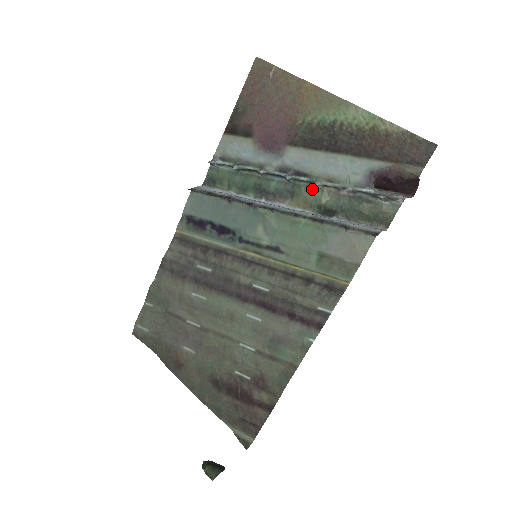
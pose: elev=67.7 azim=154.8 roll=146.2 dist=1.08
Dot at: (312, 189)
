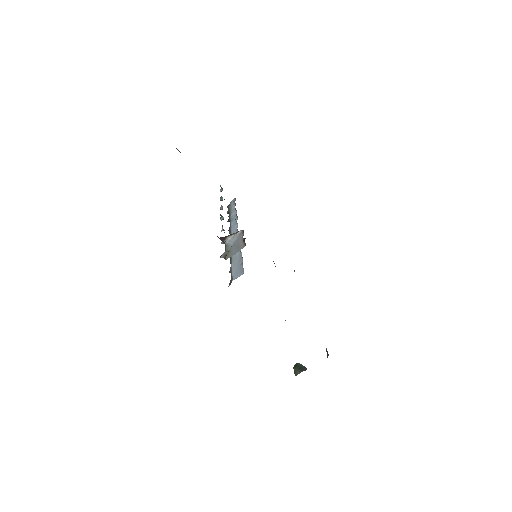
Dot at: occluded
